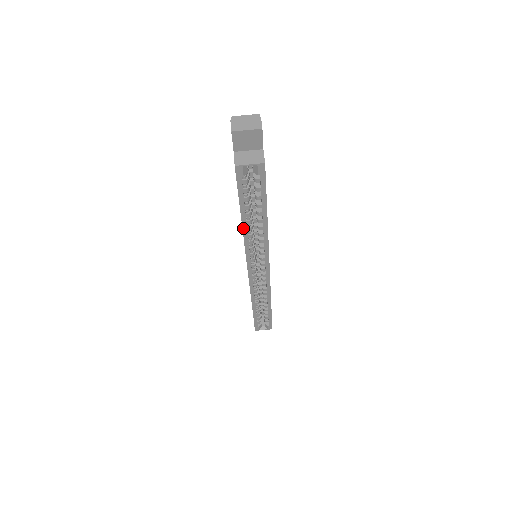
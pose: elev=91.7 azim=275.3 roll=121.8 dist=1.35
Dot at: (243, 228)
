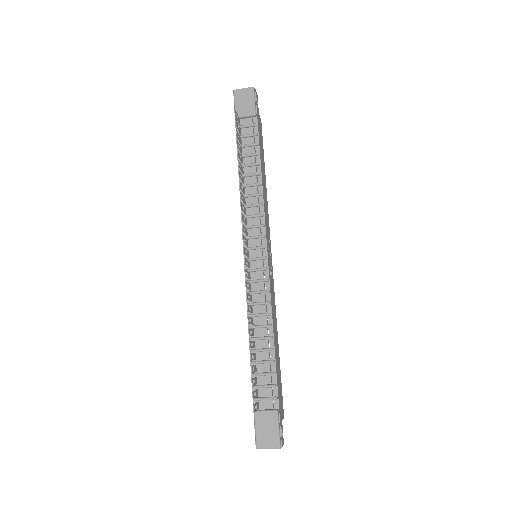
Dot at: occluded
